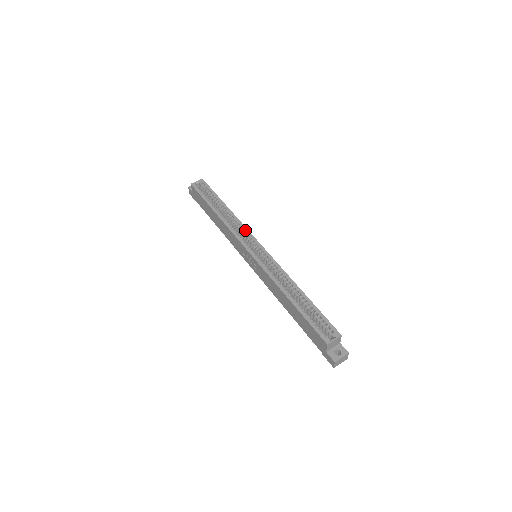
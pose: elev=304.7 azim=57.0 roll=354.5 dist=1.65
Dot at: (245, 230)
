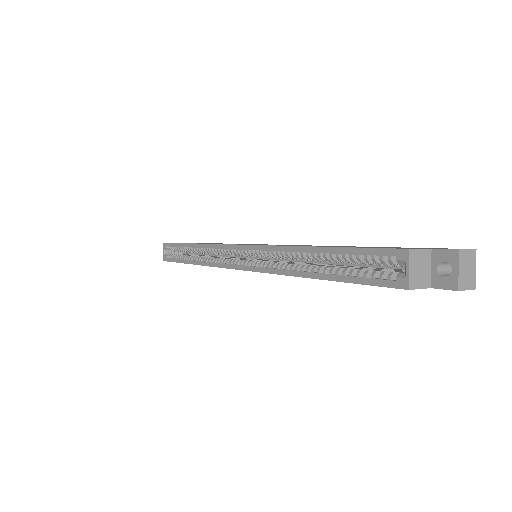
Dot at: (218, 248)
